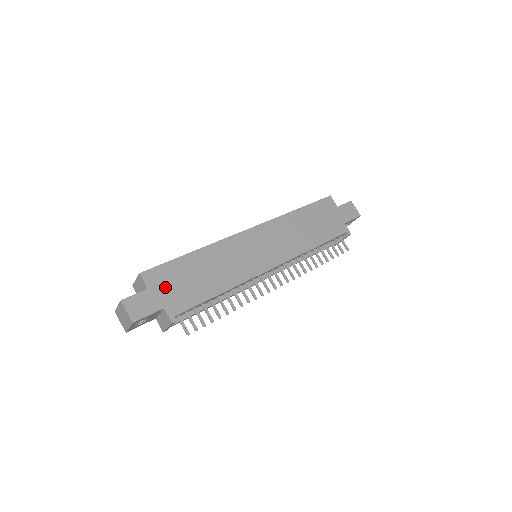
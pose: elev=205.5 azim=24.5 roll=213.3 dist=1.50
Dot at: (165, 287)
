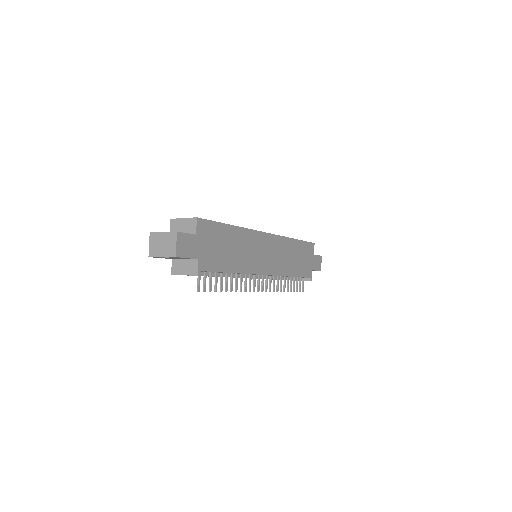
Dot at: (206, 242)
